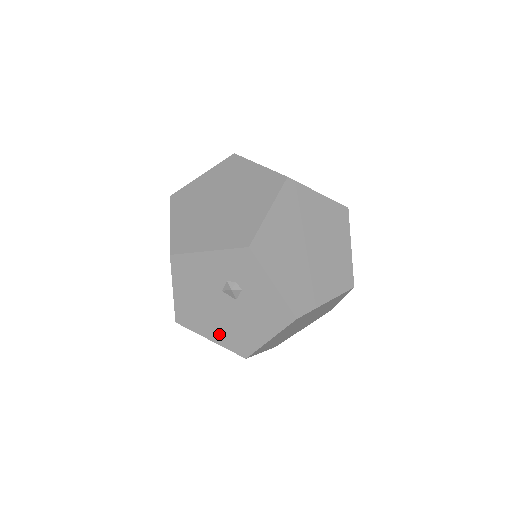
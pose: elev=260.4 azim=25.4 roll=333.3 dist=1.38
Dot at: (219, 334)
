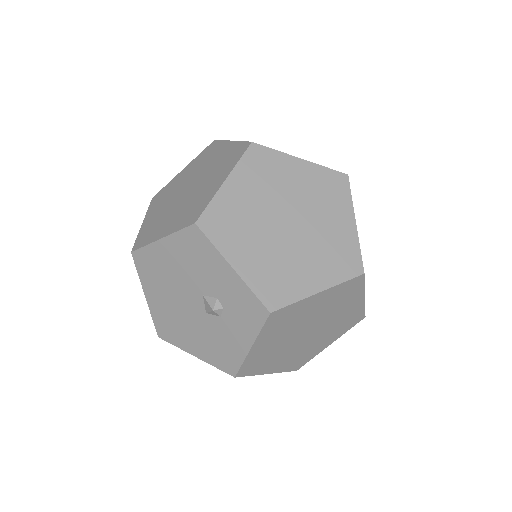
Dot at: (159, 304)
